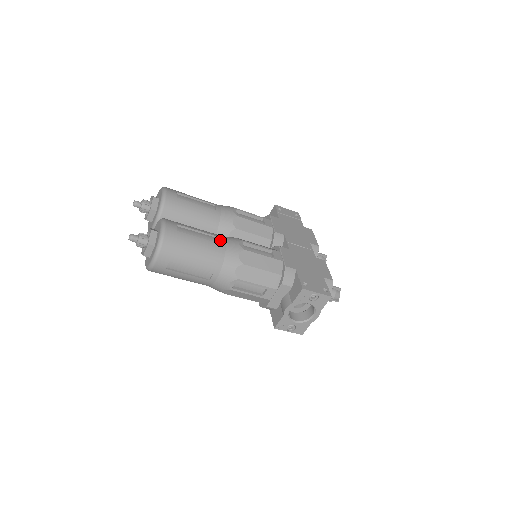
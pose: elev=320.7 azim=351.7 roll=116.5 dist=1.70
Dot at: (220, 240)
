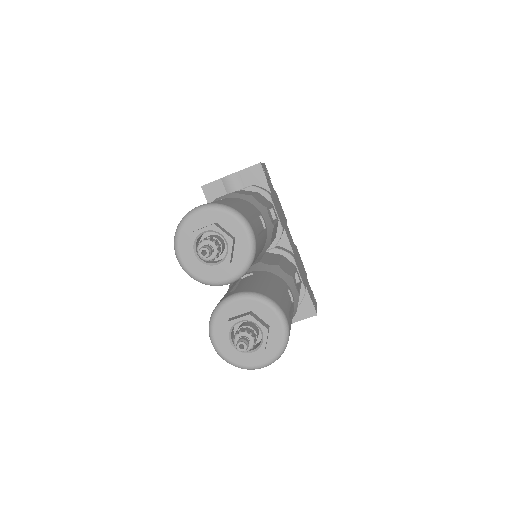
Dot at: (292, 295)
